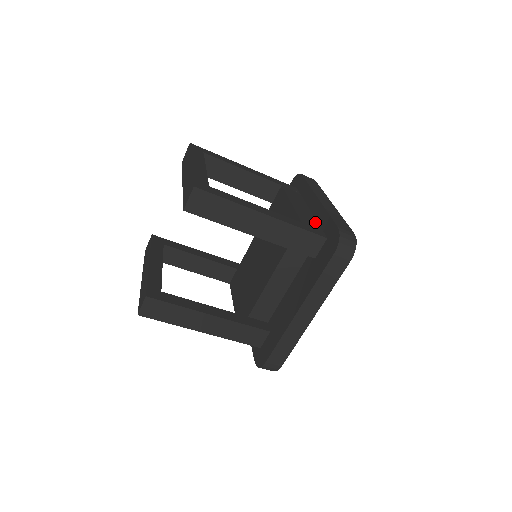
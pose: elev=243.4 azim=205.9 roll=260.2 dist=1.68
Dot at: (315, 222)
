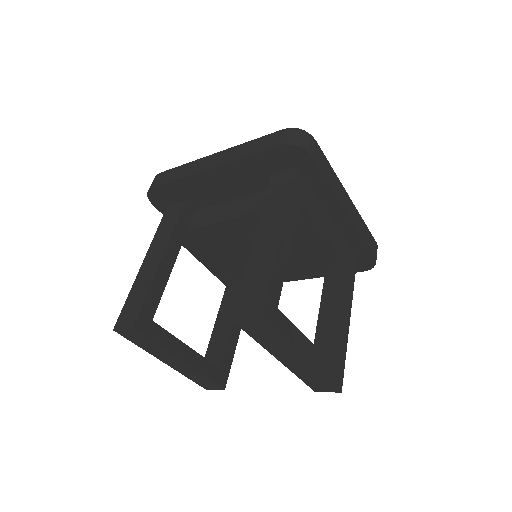
Dot at: (344, 242)
